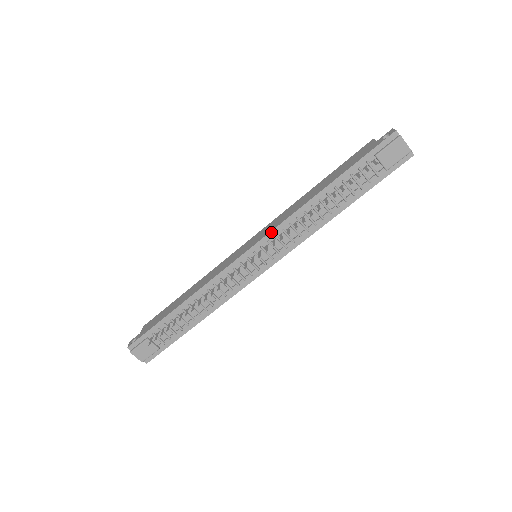
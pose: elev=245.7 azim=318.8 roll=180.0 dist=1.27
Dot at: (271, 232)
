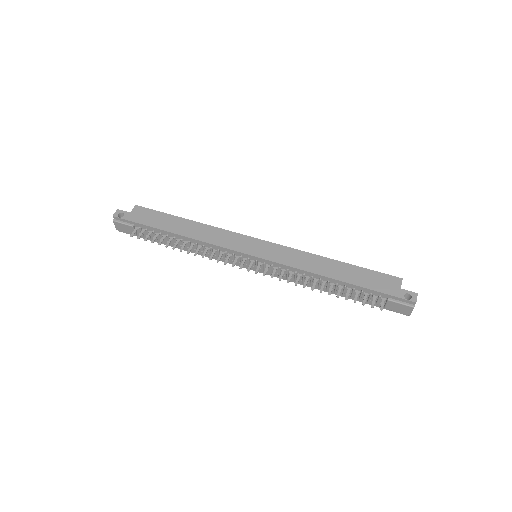
Dot at: (279, 264)
